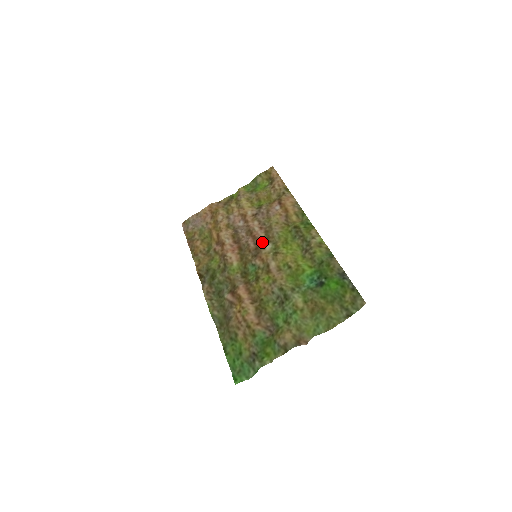
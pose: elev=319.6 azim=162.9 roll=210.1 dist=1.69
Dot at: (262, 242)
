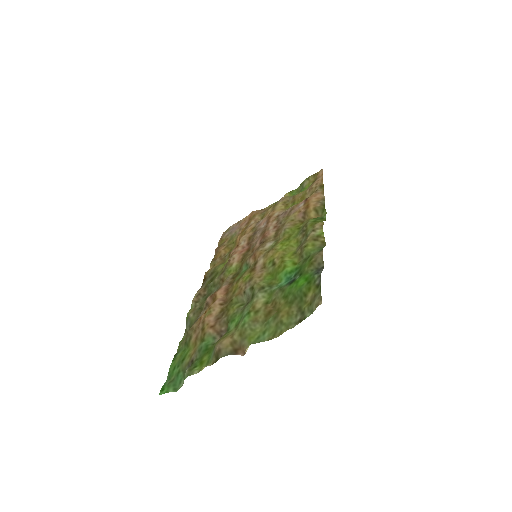
Dot at: (267, 241)
